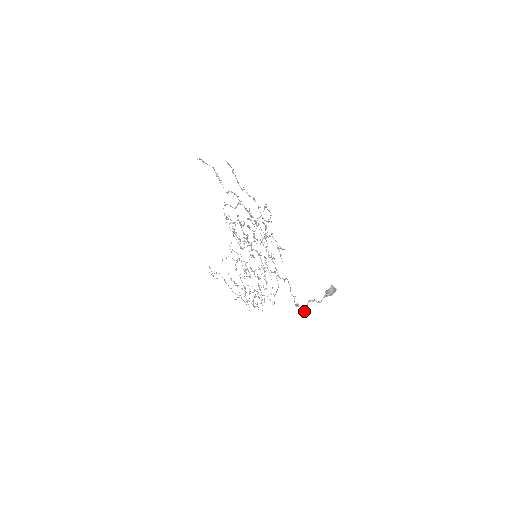
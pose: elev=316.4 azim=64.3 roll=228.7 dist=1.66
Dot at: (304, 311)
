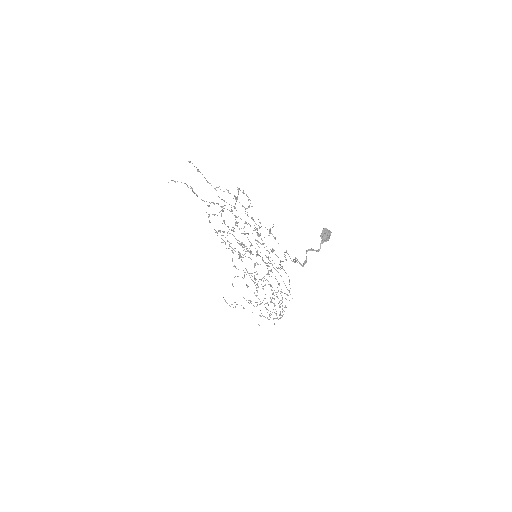
Dot at: (305, 263)
